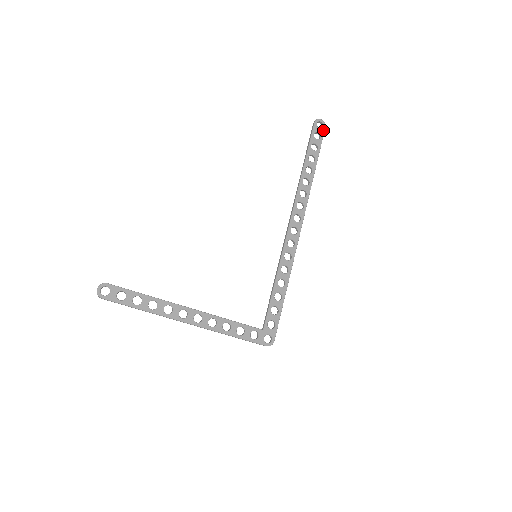
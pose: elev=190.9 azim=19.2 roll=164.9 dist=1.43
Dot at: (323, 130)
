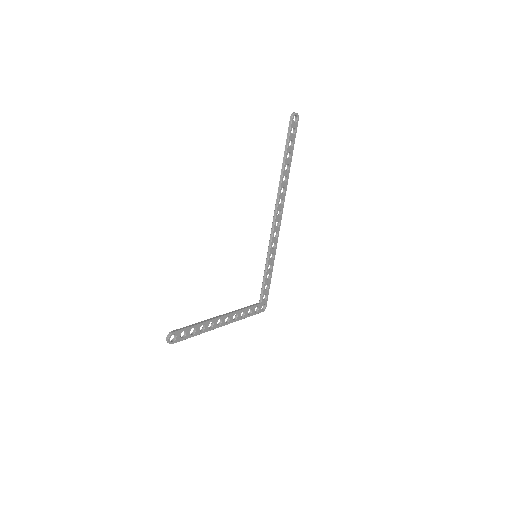
Dot at: (297, 123)
